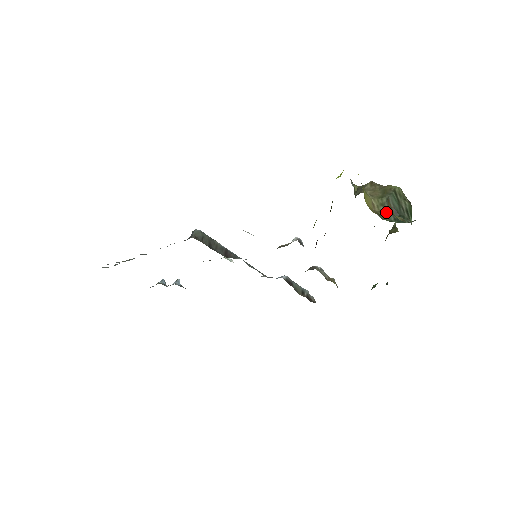
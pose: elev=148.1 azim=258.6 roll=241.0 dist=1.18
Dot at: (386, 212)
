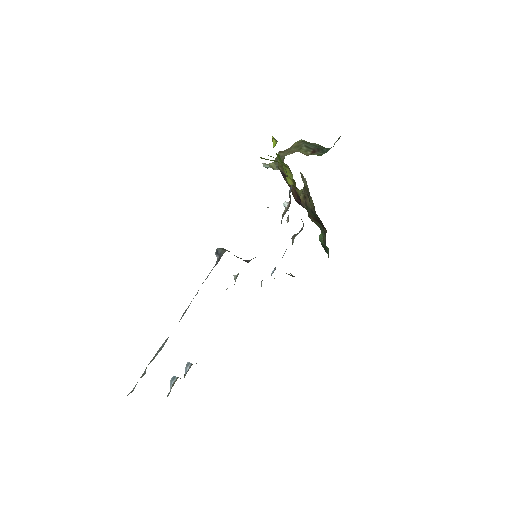
Dot at: (314, 153)
